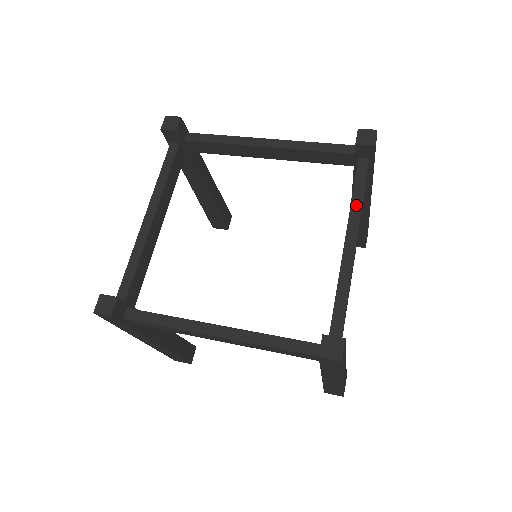
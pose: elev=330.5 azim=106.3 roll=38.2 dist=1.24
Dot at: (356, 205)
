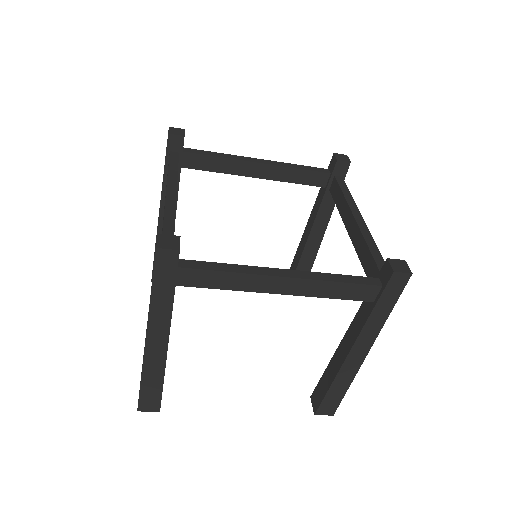
Dot at: (349, 199)
